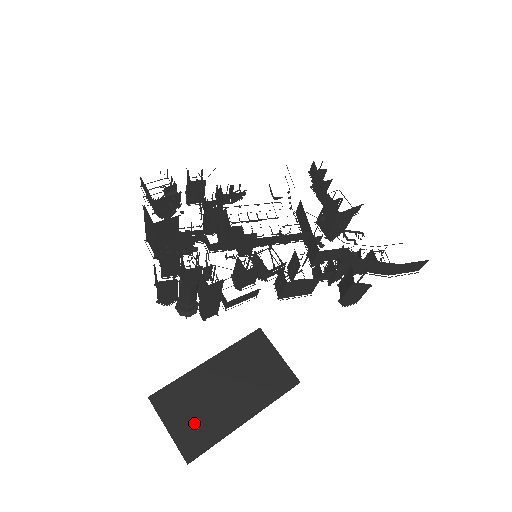
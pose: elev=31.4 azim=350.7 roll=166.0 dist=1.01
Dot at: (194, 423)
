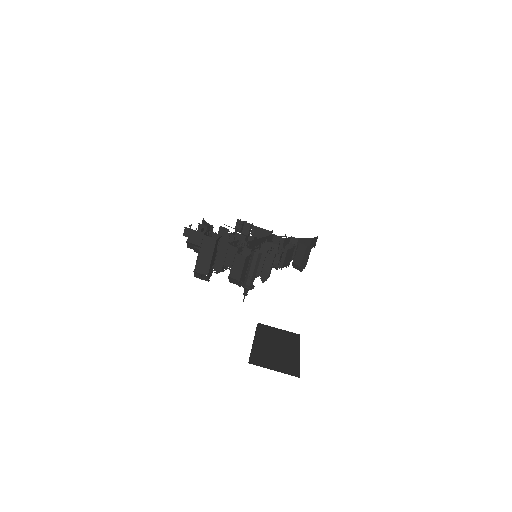
Dot at: (281, 364)
